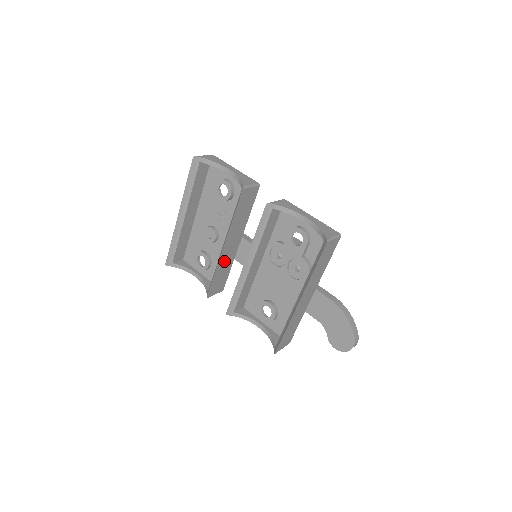
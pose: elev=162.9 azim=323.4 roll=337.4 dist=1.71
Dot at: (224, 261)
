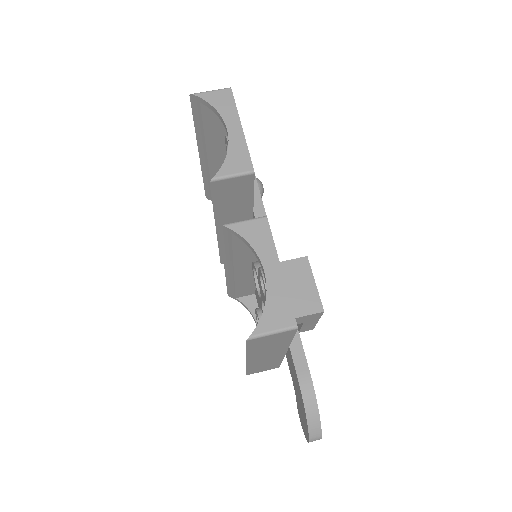
Dot at: occluded
